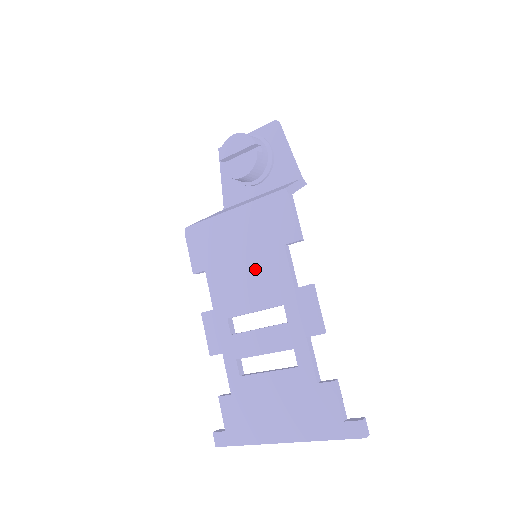
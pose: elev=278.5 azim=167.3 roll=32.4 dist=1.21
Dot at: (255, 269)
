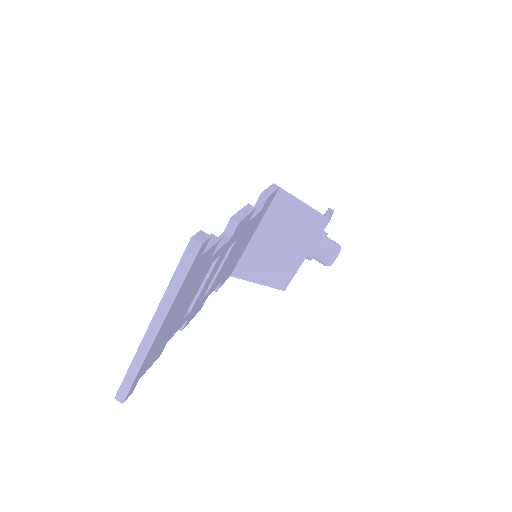
Dot at: occluded
